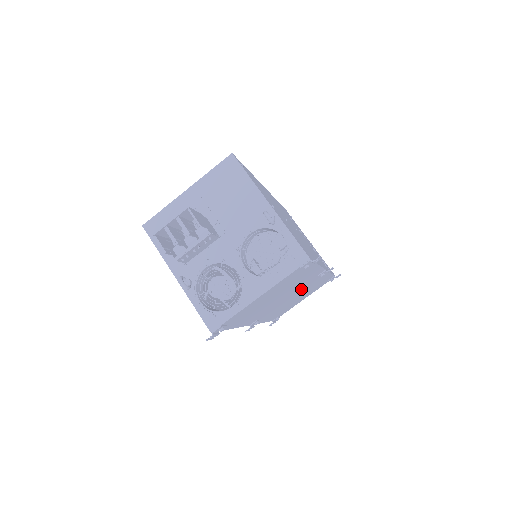
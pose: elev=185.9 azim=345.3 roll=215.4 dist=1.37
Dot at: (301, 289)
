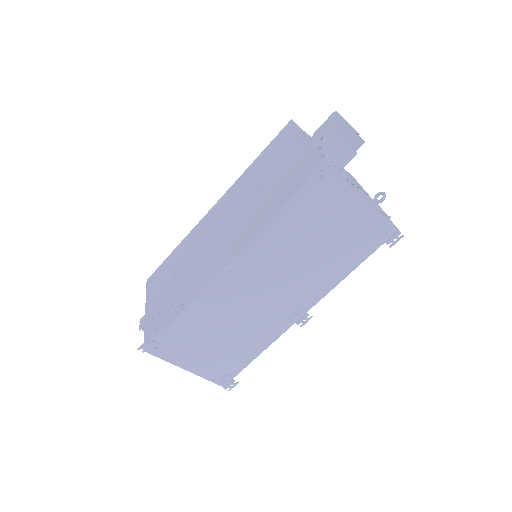
Dot at: (271, 307)
